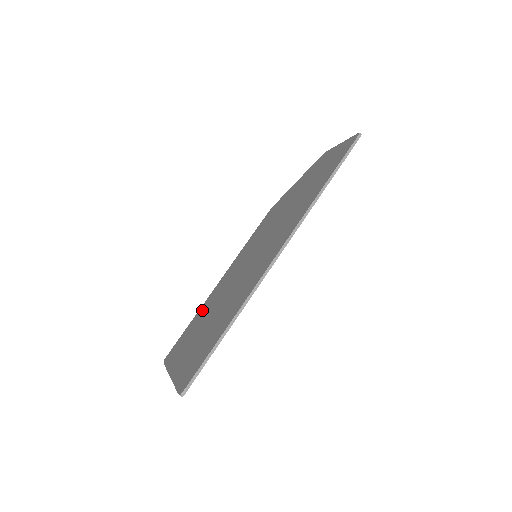
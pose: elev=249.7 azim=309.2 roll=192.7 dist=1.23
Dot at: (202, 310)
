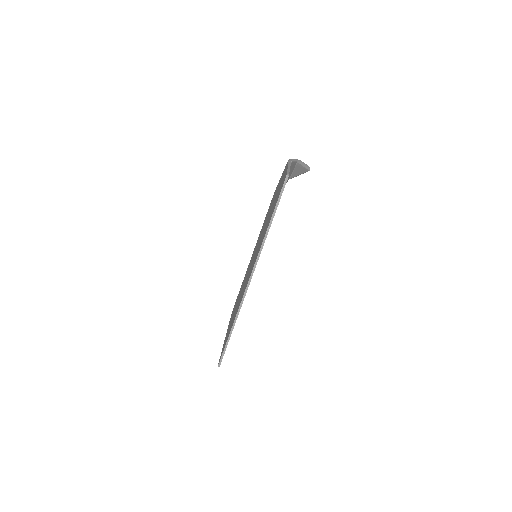
Dot at: occluded
